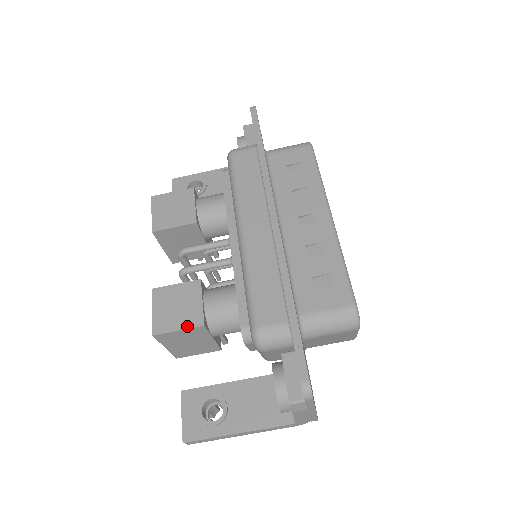
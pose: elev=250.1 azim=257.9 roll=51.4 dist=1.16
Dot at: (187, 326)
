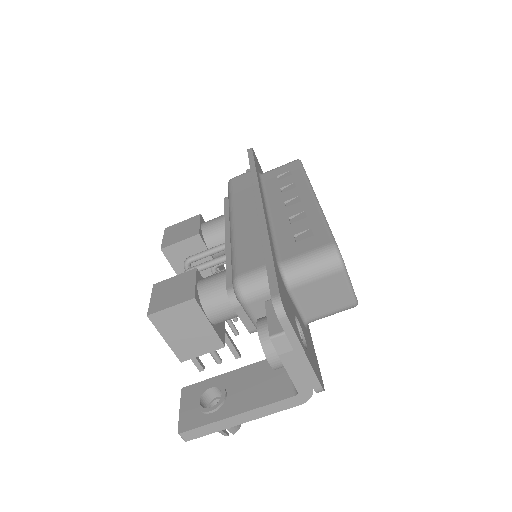
Dot at: (179, 302)
